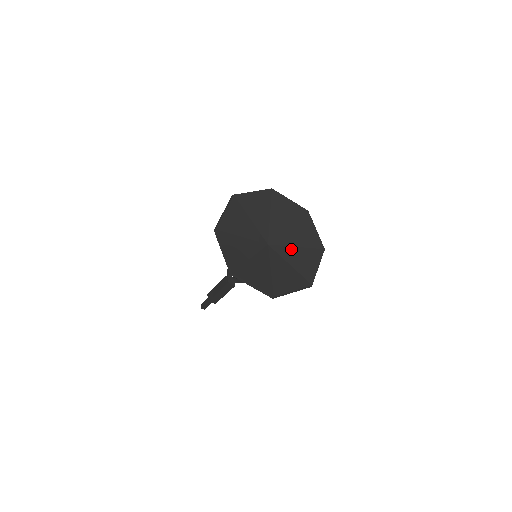
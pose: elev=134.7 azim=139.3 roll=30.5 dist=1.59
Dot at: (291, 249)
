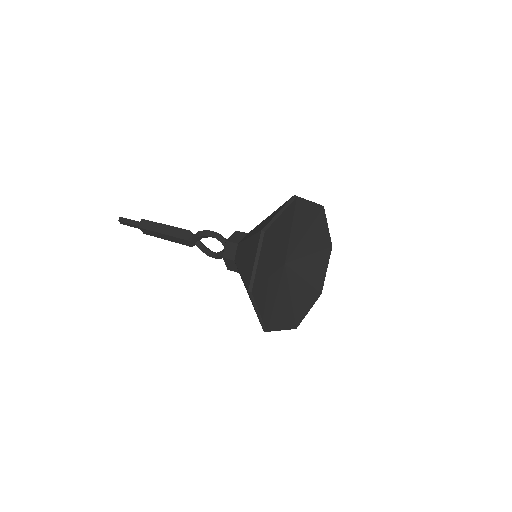
Dot at: (299, 279)
